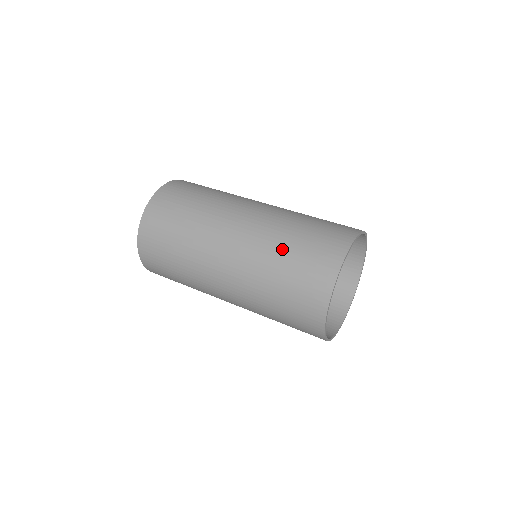
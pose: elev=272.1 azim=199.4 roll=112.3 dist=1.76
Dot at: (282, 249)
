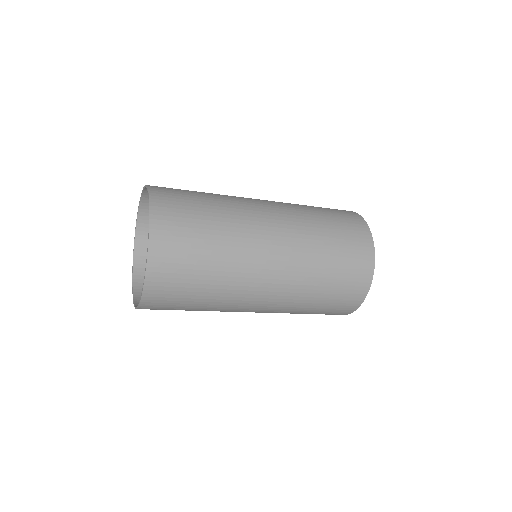
Dot at: (313, 300)
